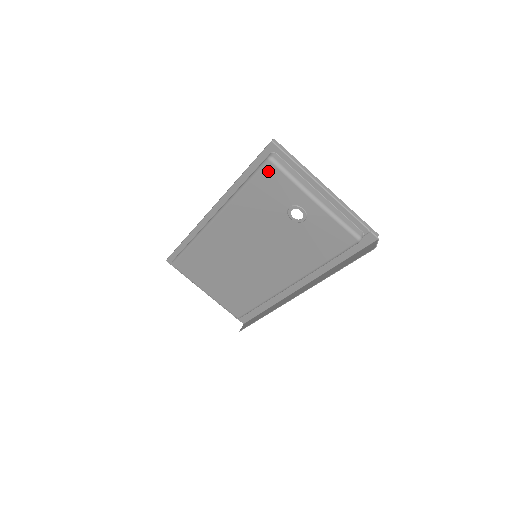
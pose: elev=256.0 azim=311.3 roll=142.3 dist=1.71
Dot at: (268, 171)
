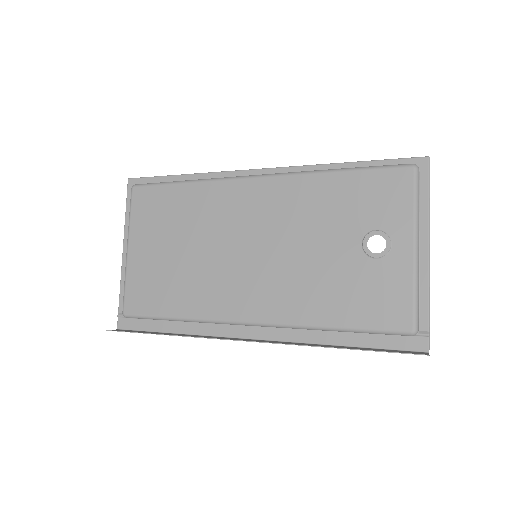
Dot at: (399, 175)
